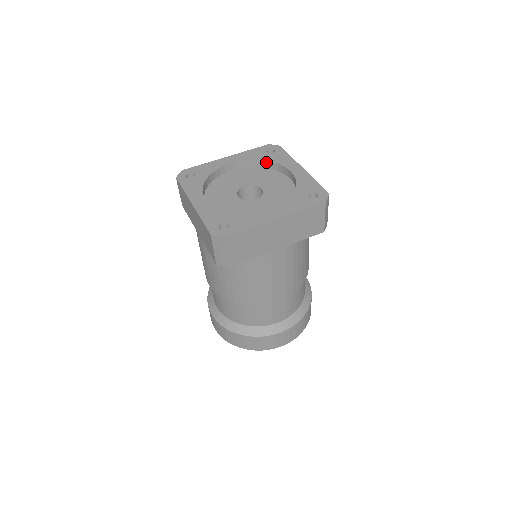
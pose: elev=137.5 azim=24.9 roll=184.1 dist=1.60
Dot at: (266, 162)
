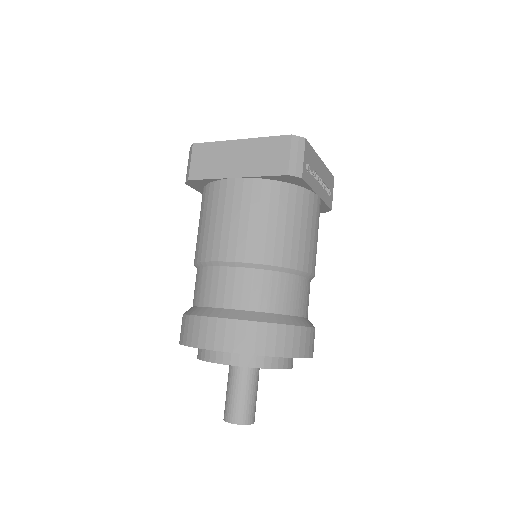
Dot at: occluded
